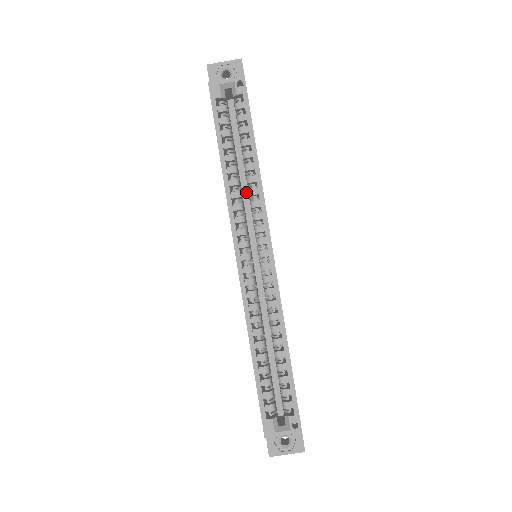
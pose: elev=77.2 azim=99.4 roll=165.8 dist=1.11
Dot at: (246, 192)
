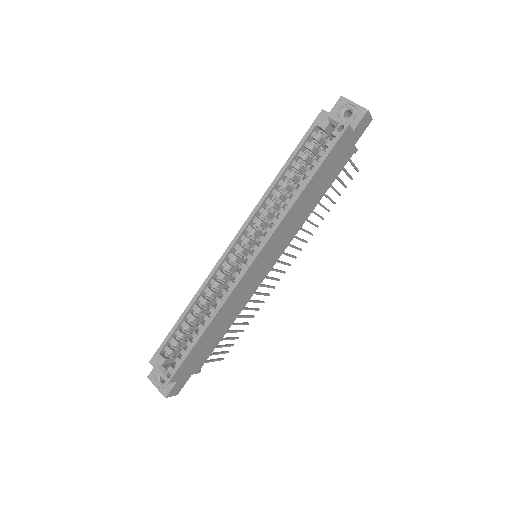
Dot at: occluded
